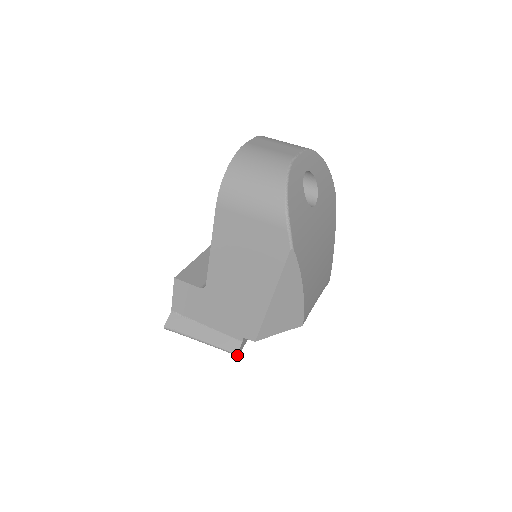
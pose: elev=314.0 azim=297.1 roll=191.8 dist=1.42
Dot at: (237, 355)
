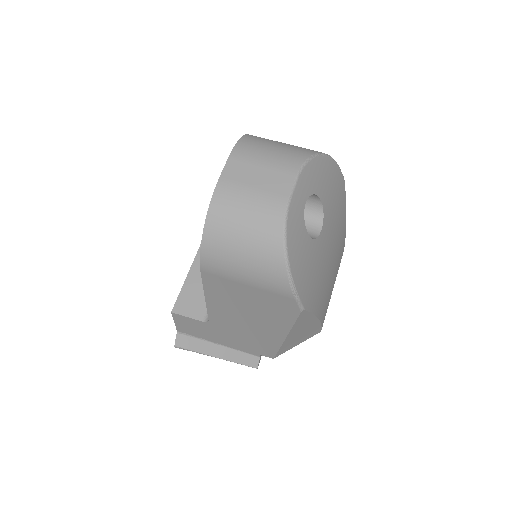
Dot at: (257, 368)
